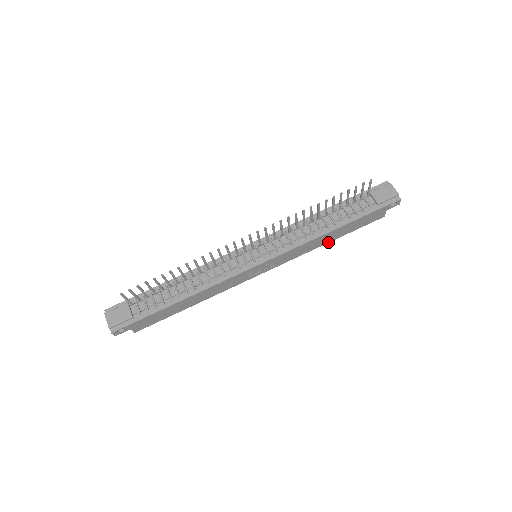
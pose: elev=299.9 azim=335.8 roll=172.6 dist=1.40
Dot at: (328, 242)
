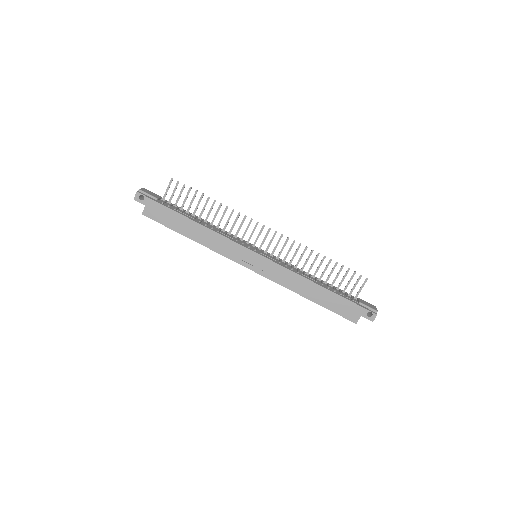
Dot at: (306, 297)
